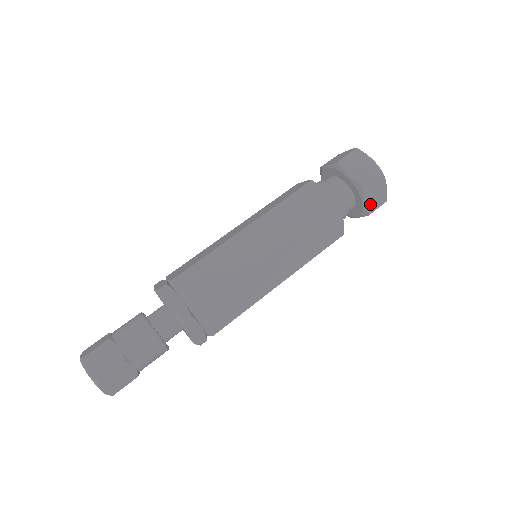
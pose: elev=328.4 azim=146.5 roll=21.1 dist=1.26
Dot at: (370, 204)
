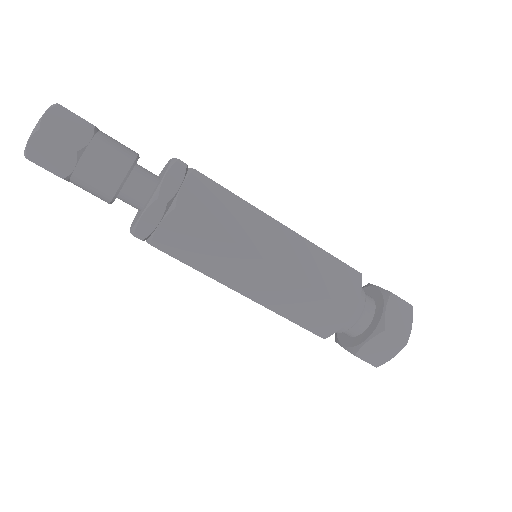
Dot at: (368, 350)
